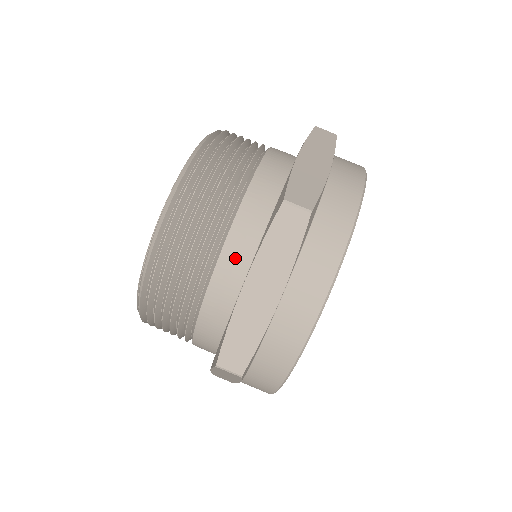
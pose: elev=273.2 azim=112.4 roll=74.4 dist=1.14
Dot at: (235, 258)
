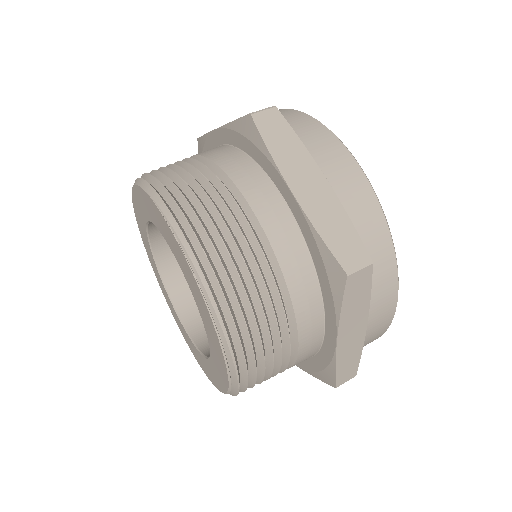
Dot at: (261, 194)
